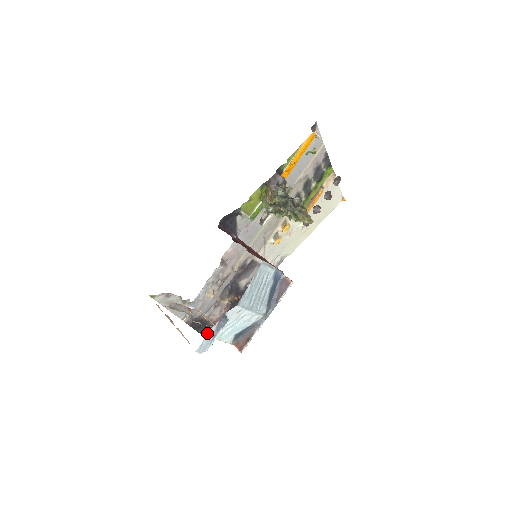
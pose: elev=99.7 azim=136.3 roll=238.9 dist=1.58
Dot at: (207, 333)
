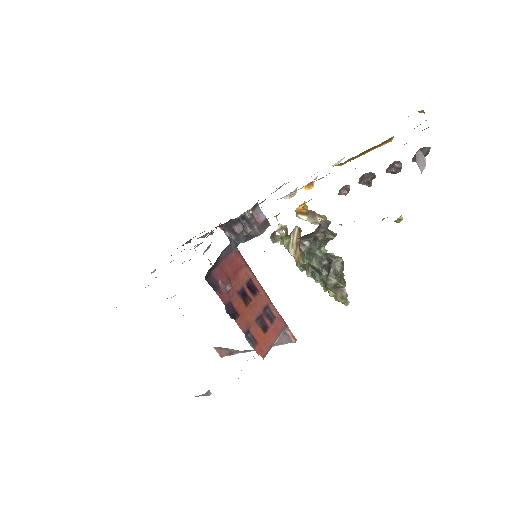
Dot at: occluded
